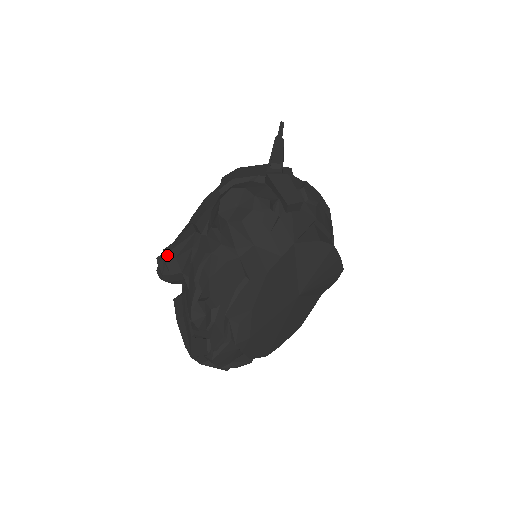
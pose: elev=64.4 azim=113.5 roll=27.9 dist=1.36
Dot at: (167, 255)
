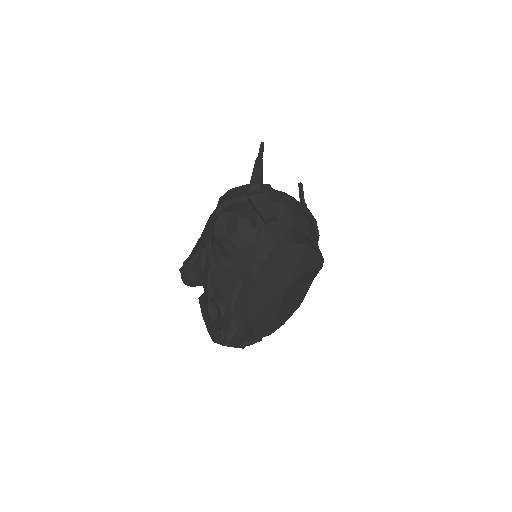
Dot at: (185, 267)
